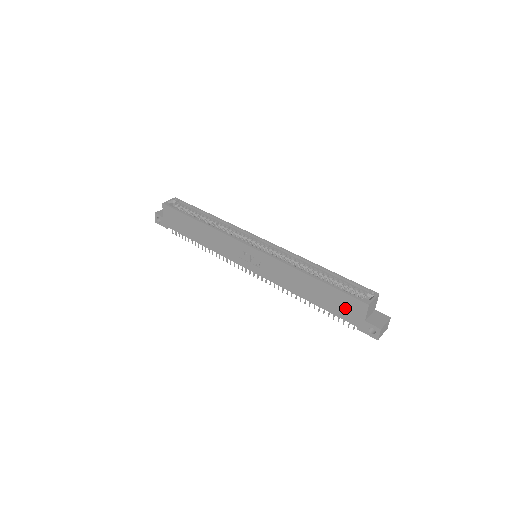
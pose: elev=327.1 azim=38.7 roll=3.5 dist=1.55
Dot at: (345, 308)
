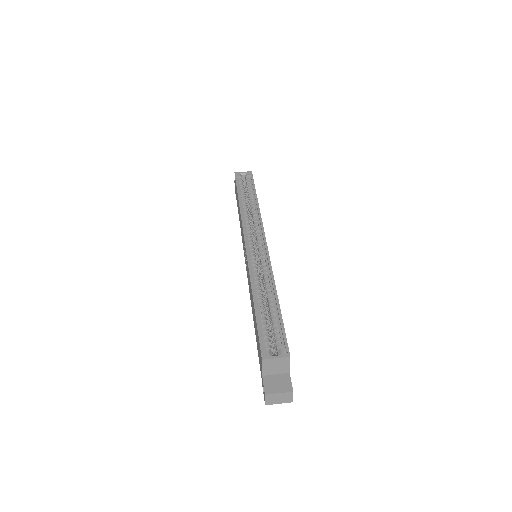
Dot at: occluded
